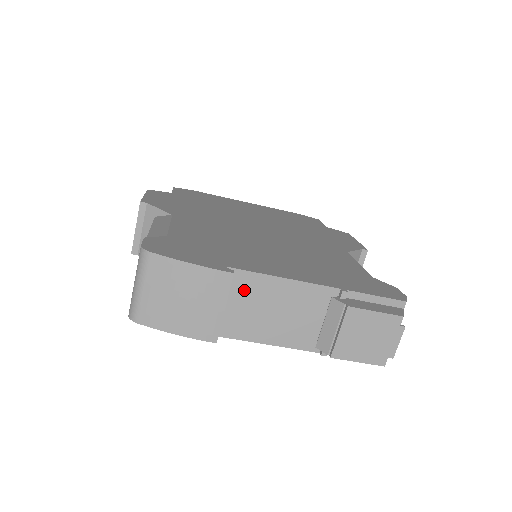
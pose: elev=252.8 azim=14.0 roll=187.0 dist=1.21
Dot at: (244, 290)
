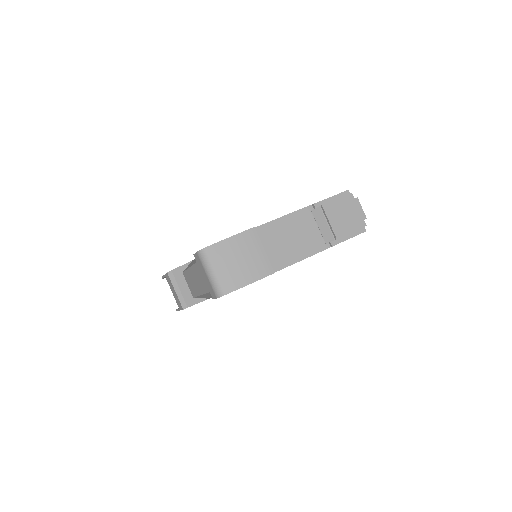
Dot at: (266, 237)
